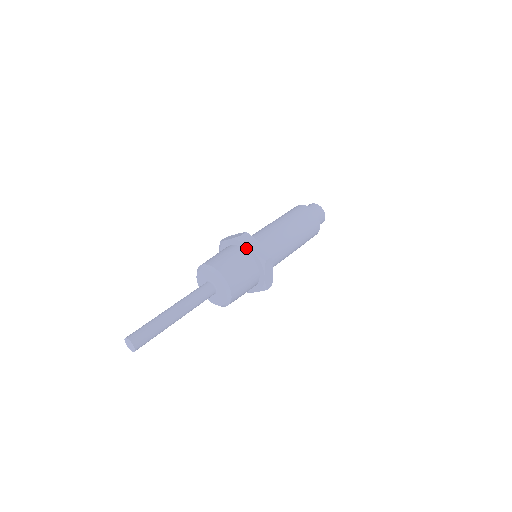
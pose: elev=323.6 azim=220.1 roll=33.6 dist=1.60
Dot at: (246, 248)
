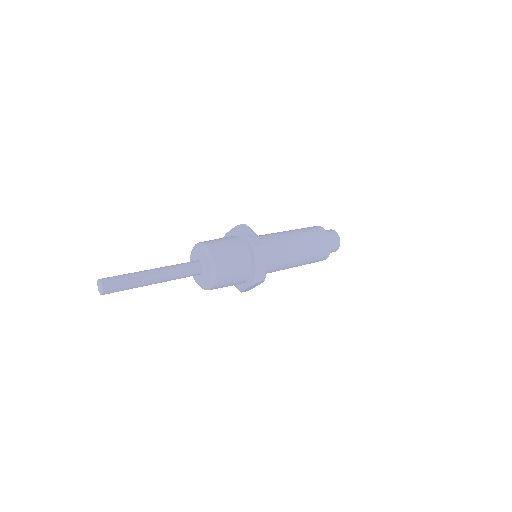
Dot at: occluded
